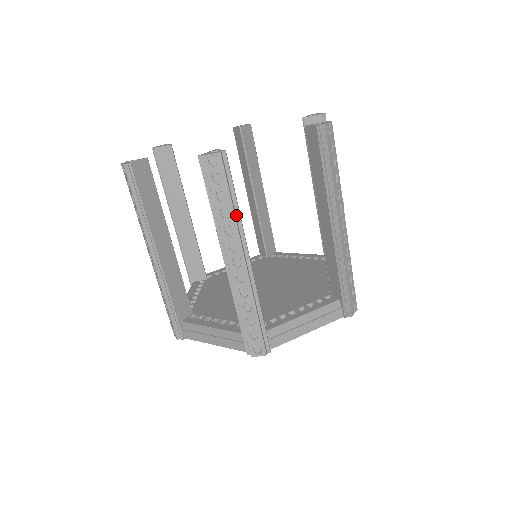
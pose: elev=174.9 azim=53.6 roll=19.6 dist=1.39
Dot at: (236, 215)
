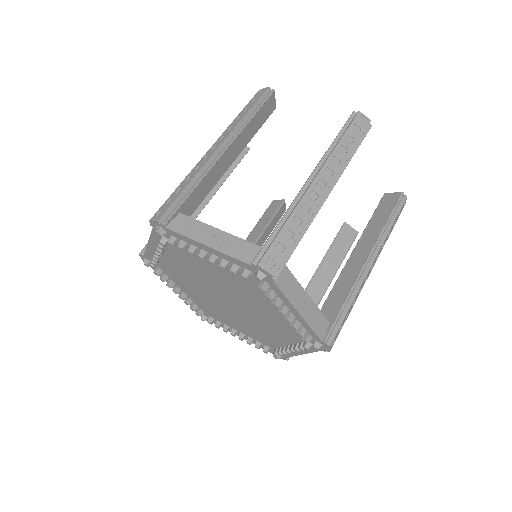
Dot at: (245, 122)
